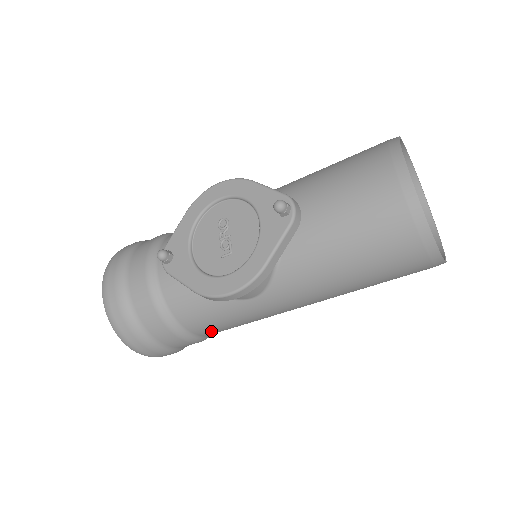
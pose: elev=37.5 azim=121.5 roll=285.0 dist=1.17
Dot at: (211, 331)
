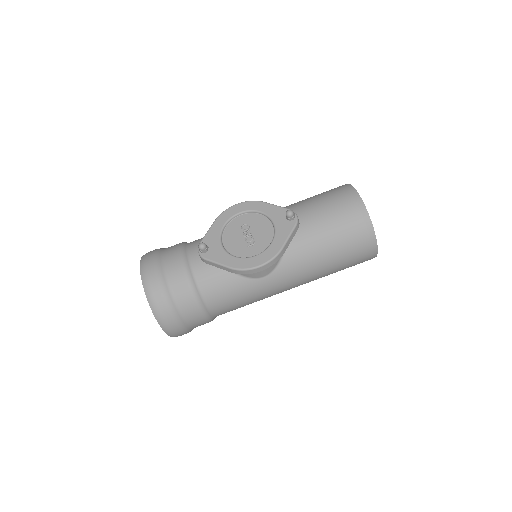
Dot at: (223, 309)
